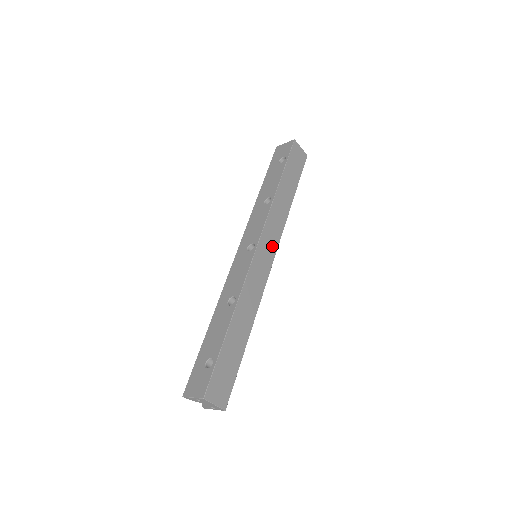
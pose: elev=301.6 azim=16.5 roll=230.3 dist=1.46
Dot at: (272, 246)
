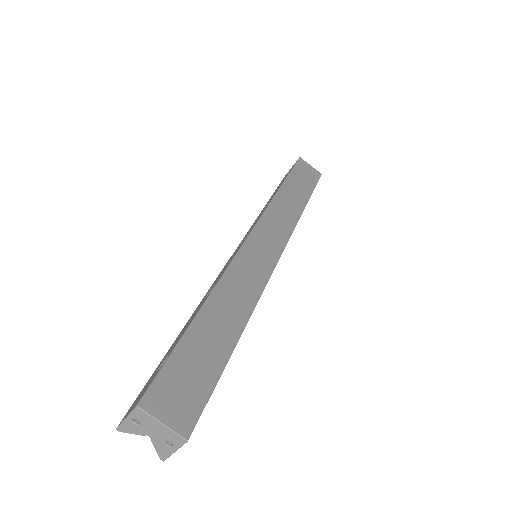
Dot at: (276, 240)
